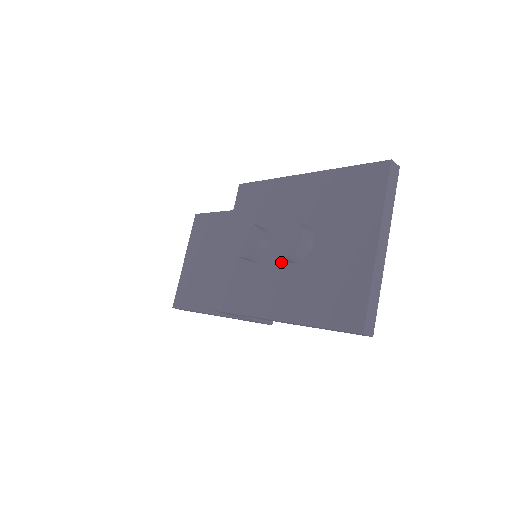
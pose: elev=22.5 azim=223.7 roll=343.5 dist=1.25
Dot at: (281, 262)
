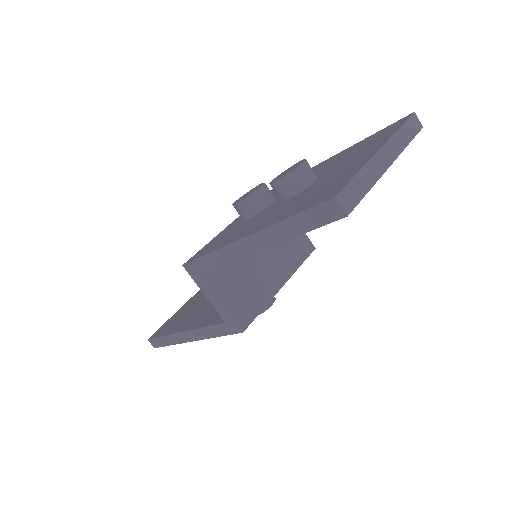
Dot at: (275, 205)
